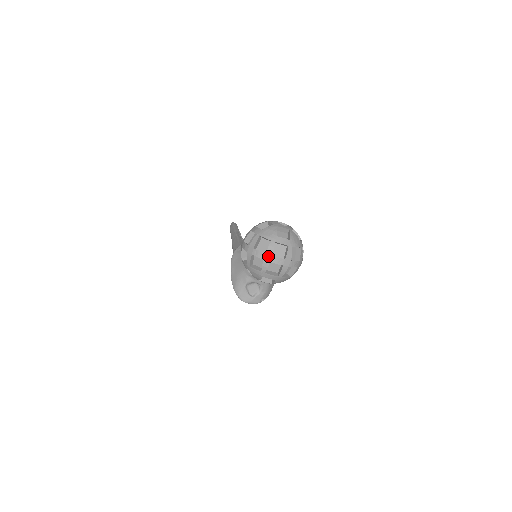
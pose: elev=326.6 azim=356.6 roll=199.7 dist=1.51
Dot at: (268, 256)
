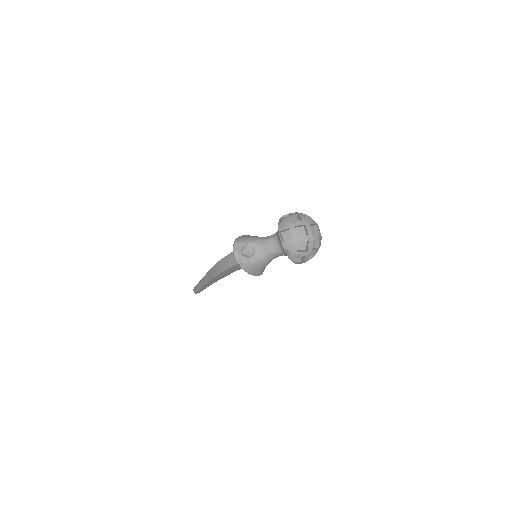
Dot at: (307, 222)
